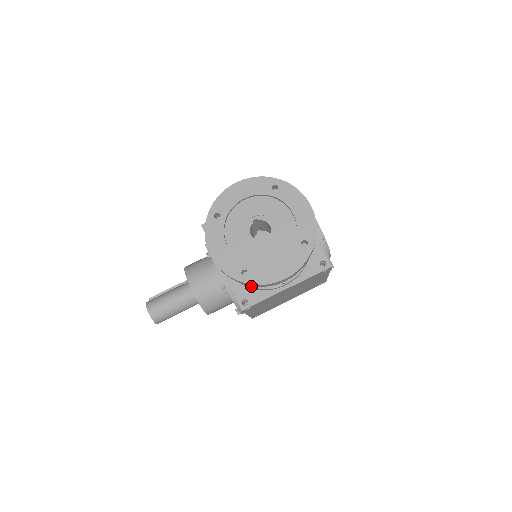
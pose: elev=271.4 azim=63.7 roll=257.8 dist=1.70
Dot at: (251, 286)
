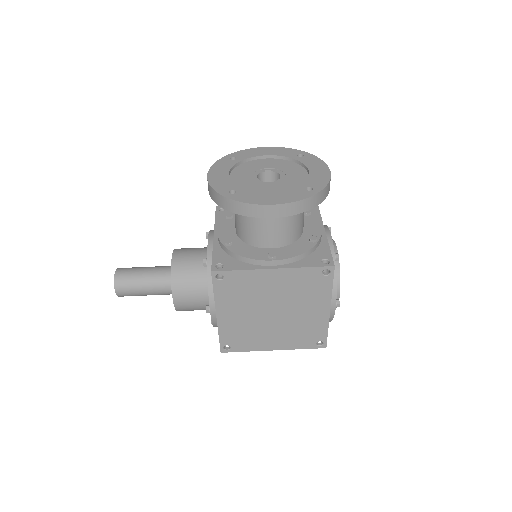
Dot at: (235, 252)
